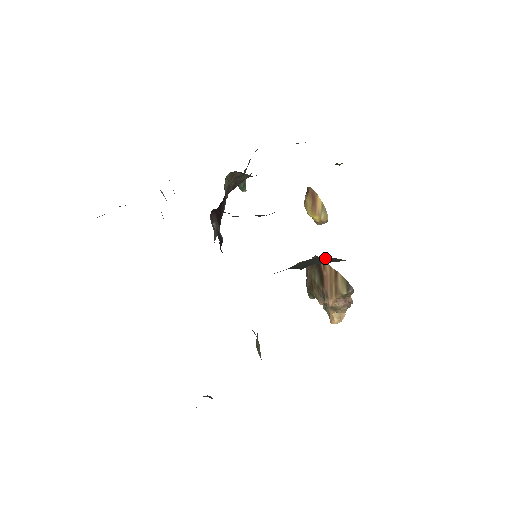
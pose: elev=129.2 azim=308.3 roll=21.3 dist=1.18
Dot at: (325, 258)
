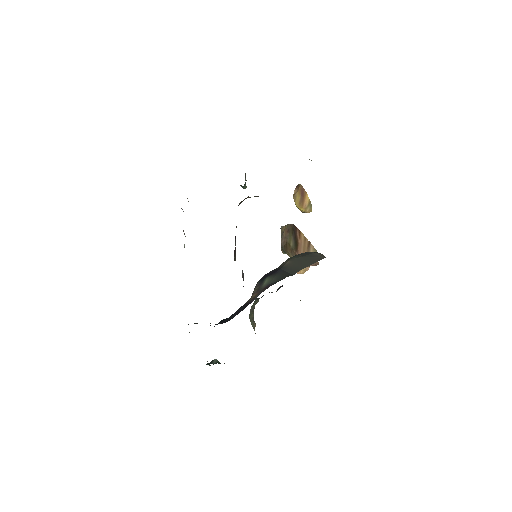
Dot at: (309, 256)
